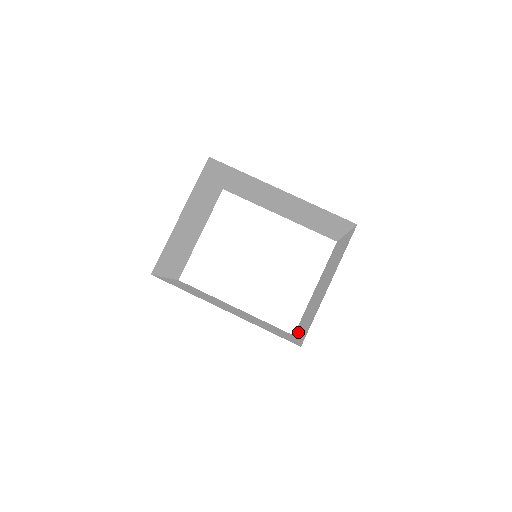
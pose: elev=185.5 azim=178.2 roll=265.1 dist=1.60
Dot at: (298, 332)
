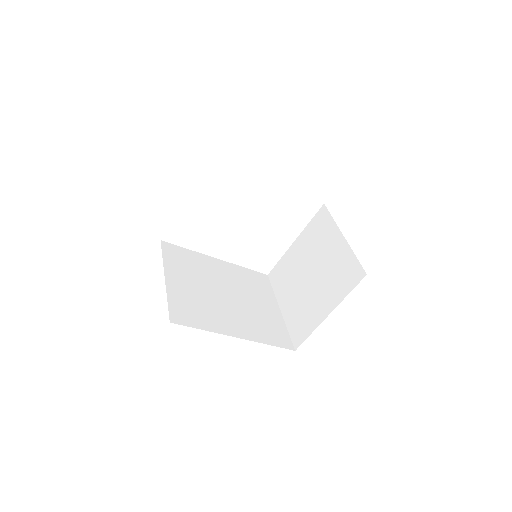
Dot at: (279, 293)
